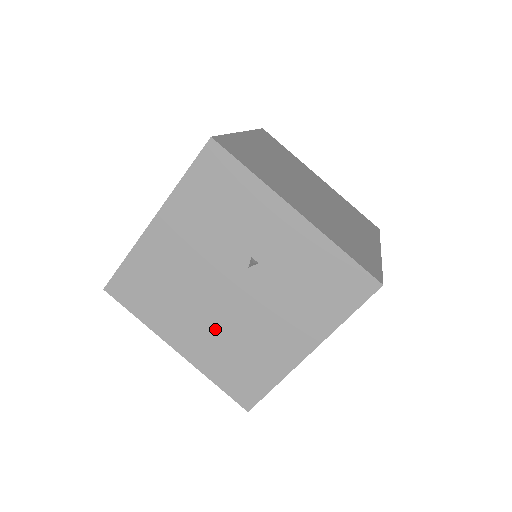
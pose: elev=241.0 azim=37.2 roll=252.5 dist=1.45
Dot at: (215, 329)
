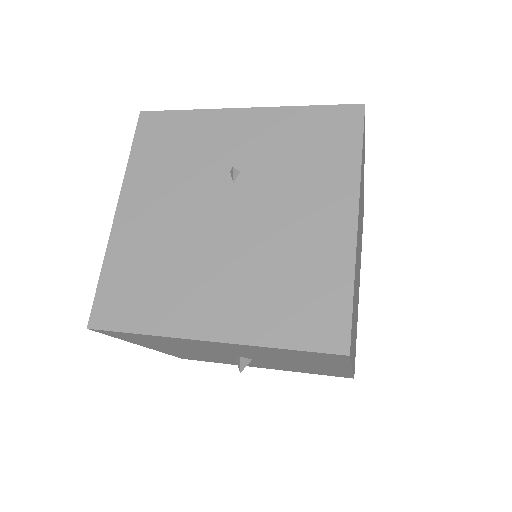
Dot at: (238, 273)
